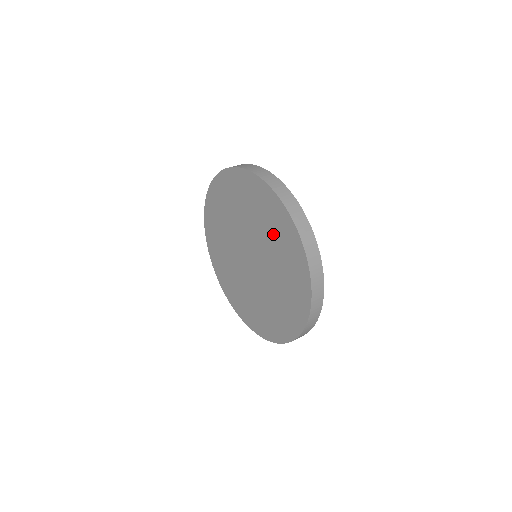
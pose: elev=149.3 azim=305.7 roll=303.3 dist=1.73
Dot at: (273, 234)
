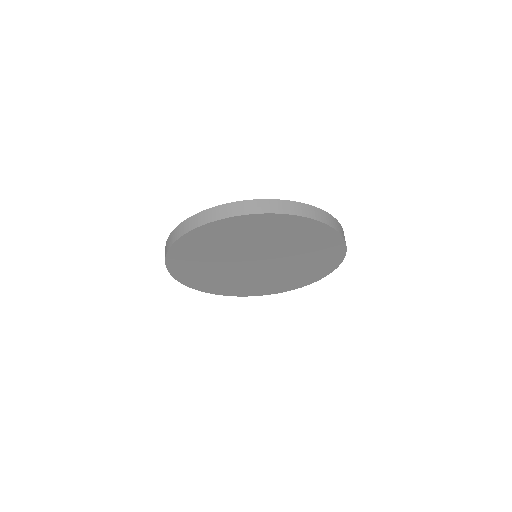
Dot at: (236, 238)
